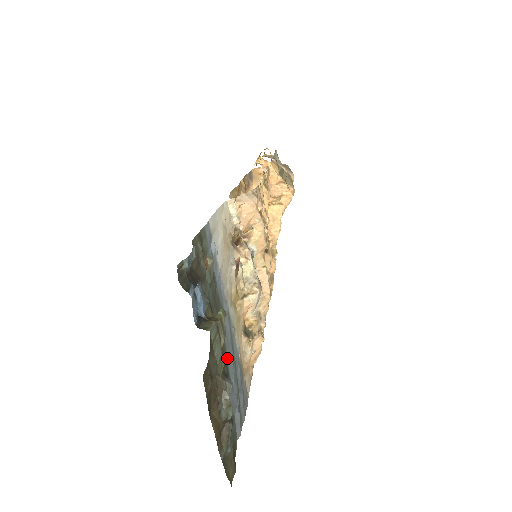
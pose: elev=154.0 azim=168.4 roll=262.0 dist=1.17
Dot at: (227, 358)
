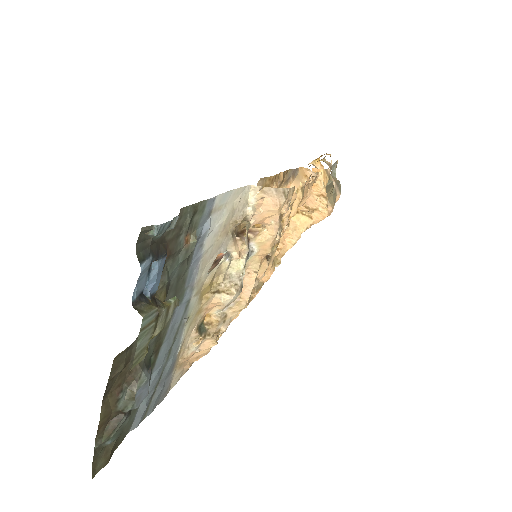
Dot at: (162, 346)
